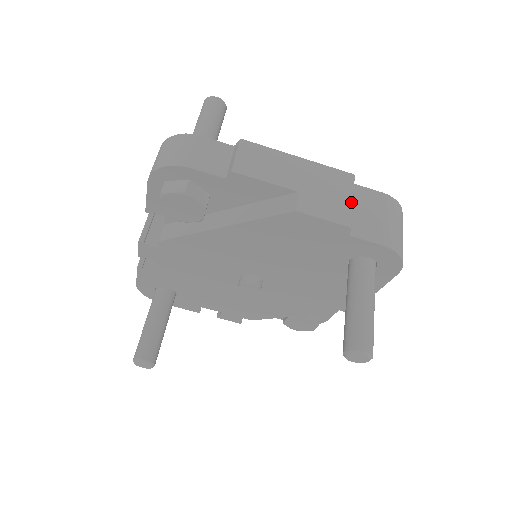
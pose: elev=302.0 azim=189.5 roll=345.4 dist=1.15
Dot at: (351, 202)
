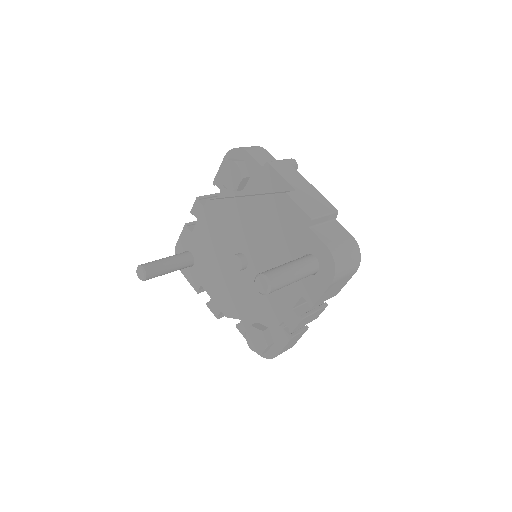
Dot at: (323, 214)
